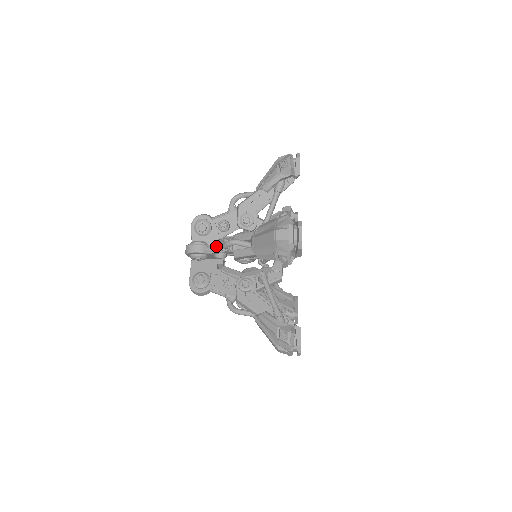
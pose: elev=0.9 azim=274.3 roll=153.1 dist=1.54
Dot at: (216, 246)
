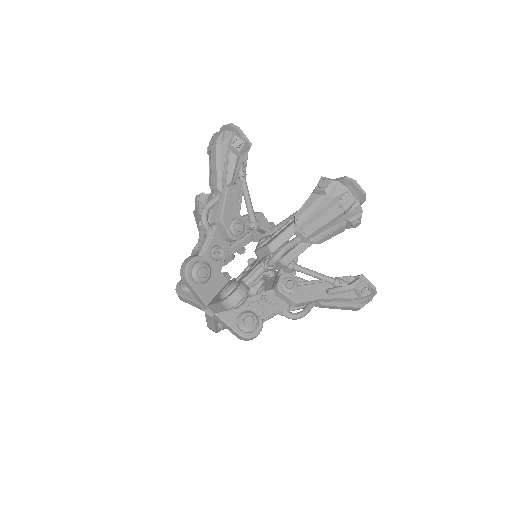
Dot at: (255, 273)
